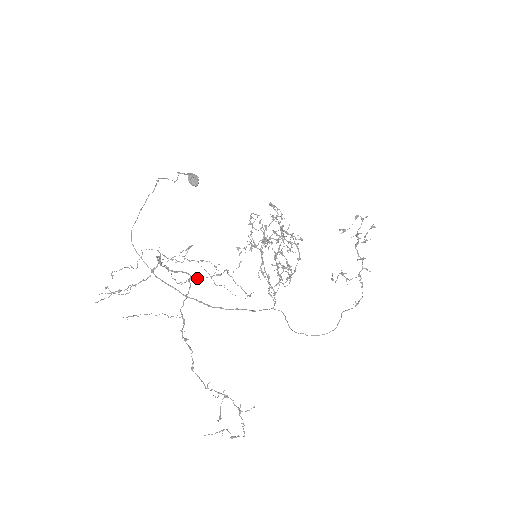
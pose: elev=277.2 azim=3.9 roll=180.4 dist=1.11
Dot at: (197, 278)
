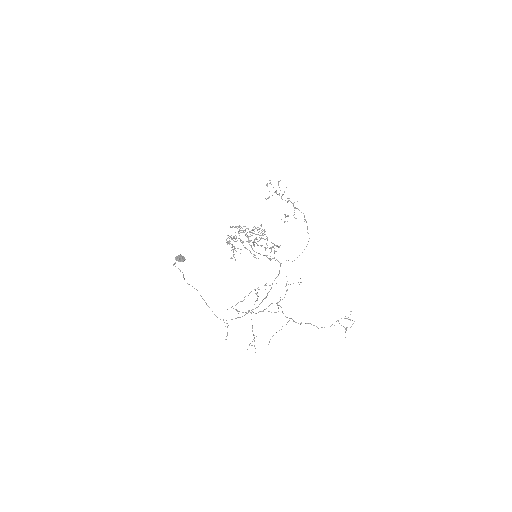
Dot at: occluded
